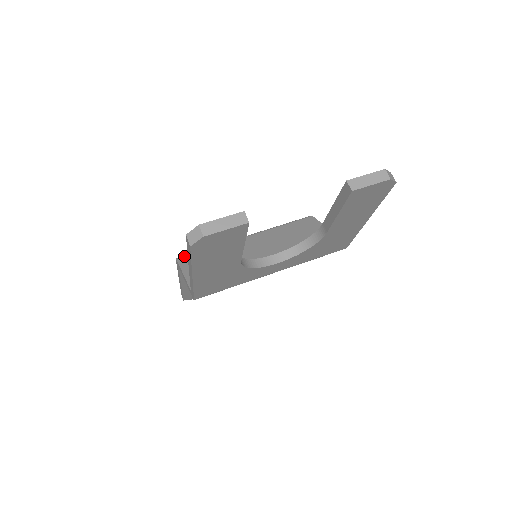
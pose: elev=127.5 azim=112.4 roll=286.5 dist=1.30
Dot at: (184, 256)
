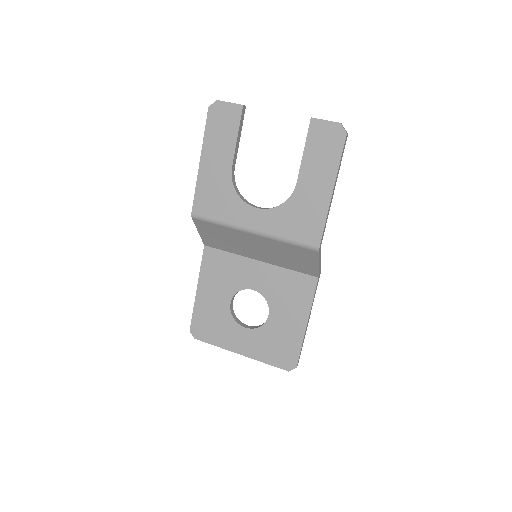
Dot at: occluded
